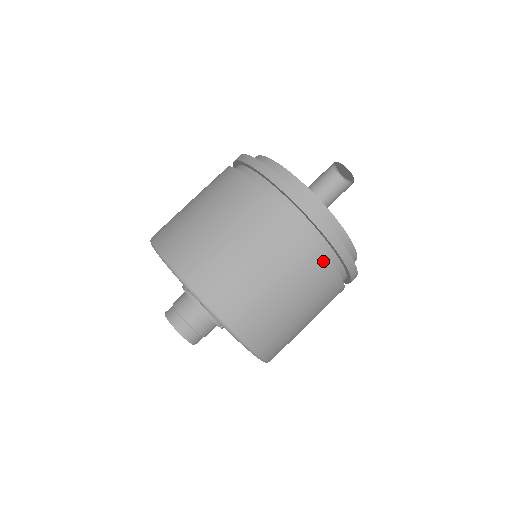
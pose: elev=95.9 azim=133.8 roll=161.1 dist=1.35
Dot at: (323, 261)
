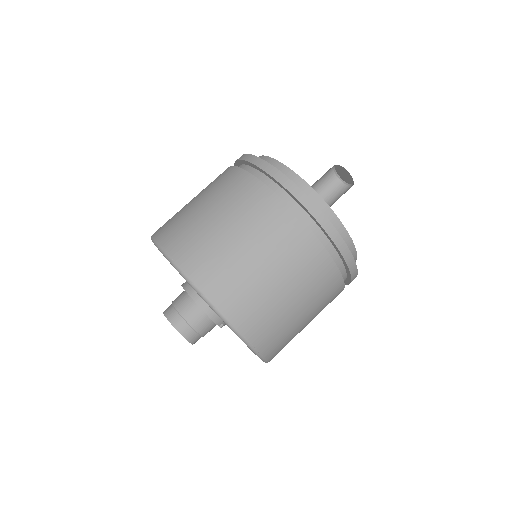
Dot at: (324, 258)
